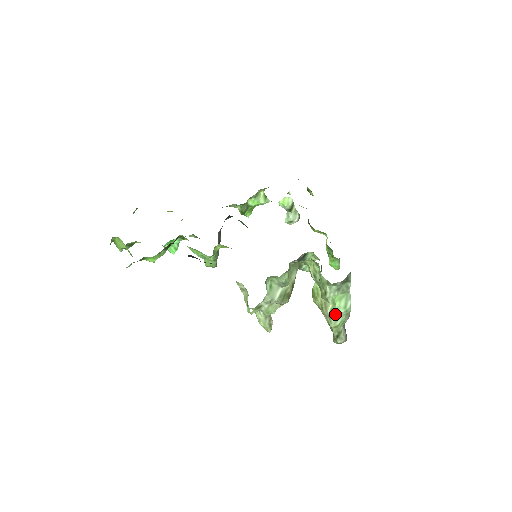
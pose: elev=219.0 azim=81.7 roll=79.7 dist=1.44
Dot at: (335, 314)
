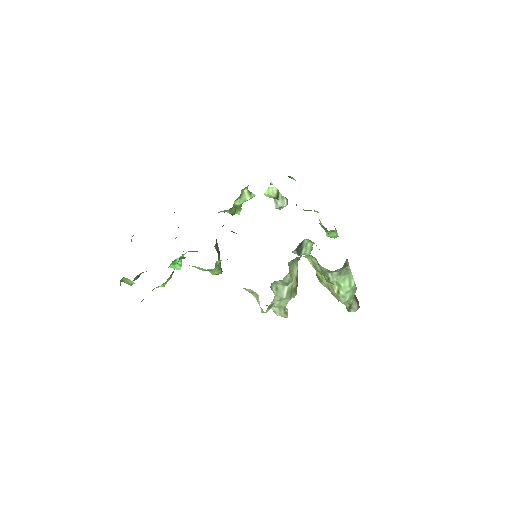
Dot at: (342, 293)
